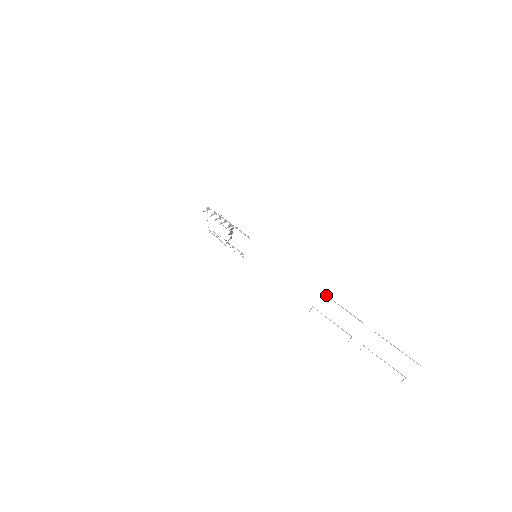
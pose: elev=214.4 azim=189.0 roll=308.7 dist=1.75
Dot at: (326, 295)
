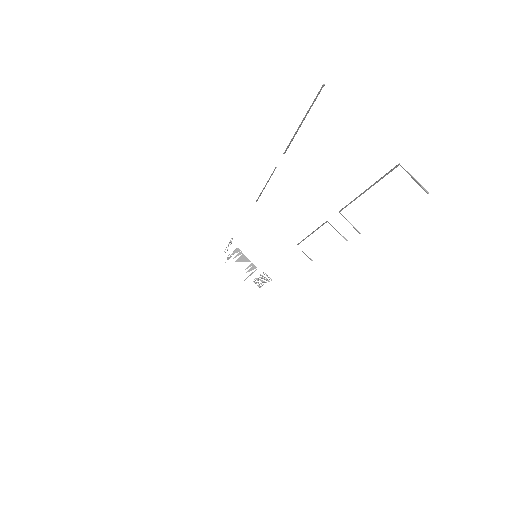
Dot at: occluded
